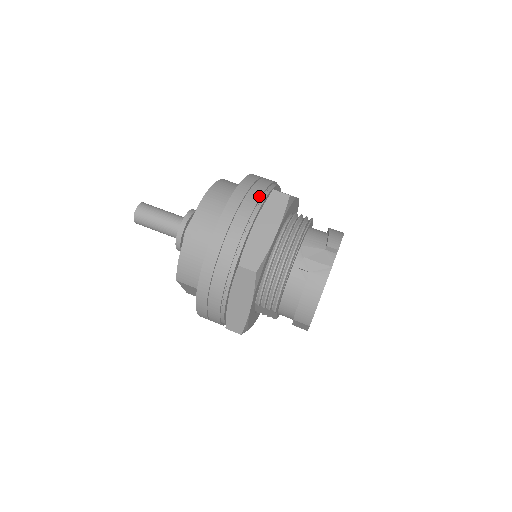
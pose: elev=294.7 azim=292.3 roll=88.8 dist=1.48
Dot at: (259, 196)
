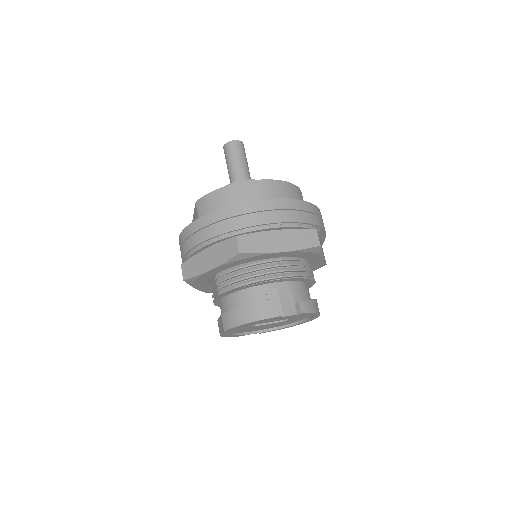
Dot at: (304, 221)
